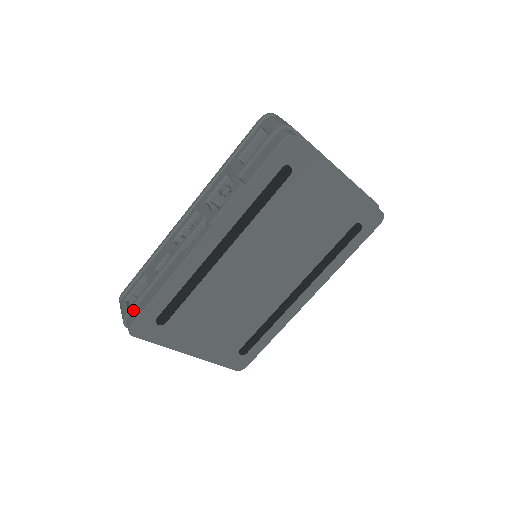
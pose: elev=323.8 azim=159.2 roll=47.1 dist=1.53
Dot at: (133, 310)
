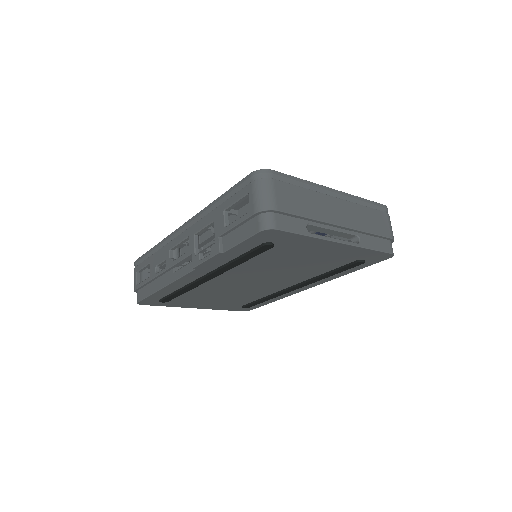
Dot at: (141, 288)
